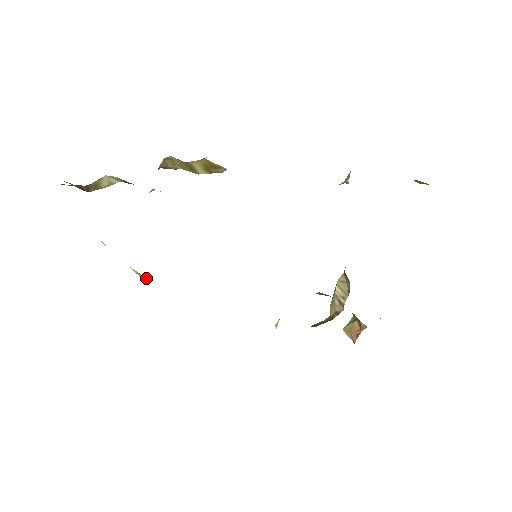
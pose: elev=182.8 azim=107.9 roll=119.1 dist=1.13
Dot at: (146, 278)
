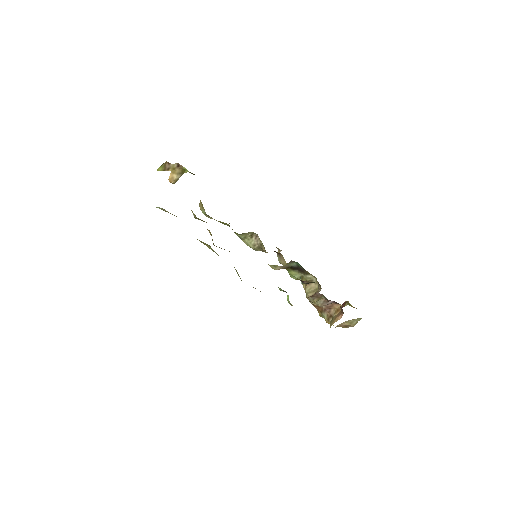
Dot at: occluded
